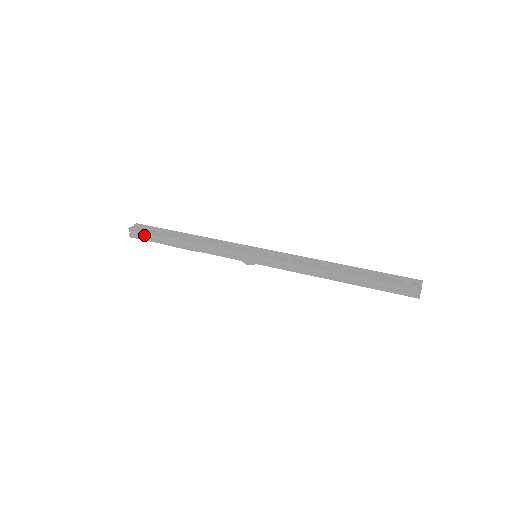
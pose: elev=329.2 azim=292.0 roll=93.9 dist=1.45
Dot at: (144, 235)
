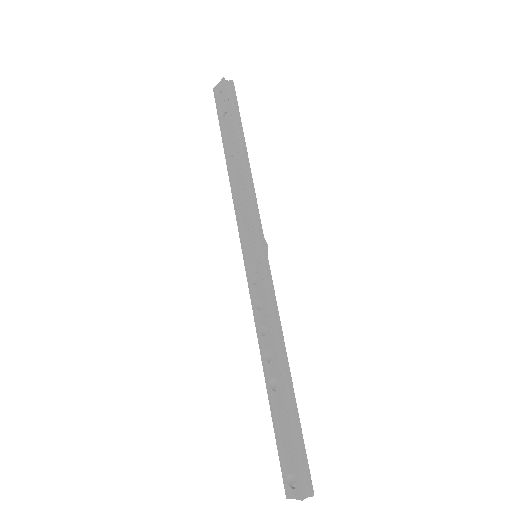
Dot at: occluded
